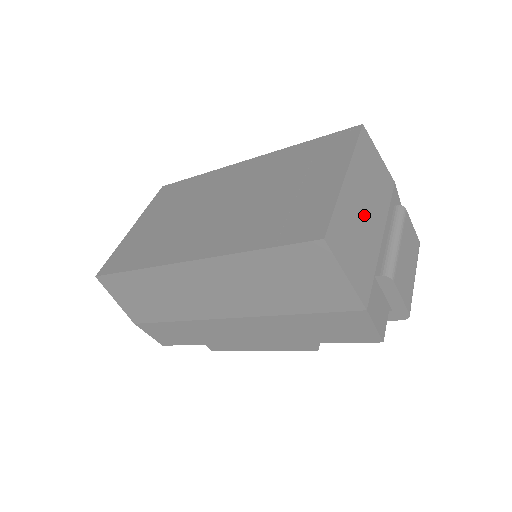
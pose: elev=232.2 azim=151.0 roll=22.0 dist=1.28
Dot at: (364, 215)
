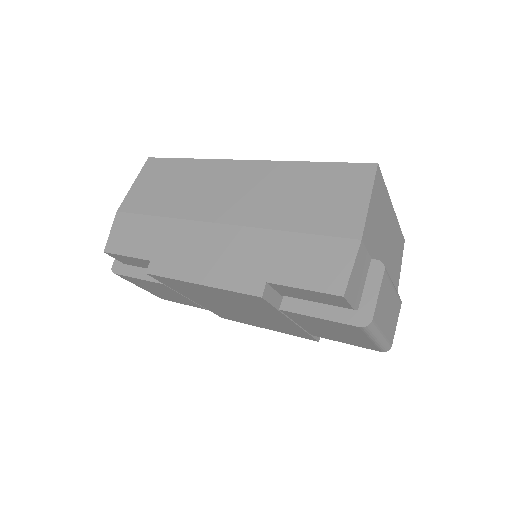
Dot at: (386, 239)
